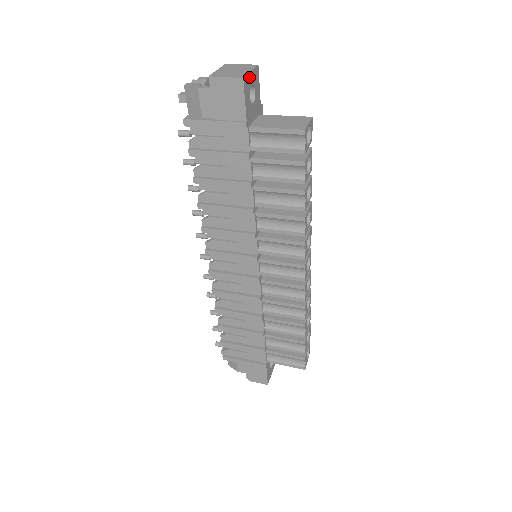
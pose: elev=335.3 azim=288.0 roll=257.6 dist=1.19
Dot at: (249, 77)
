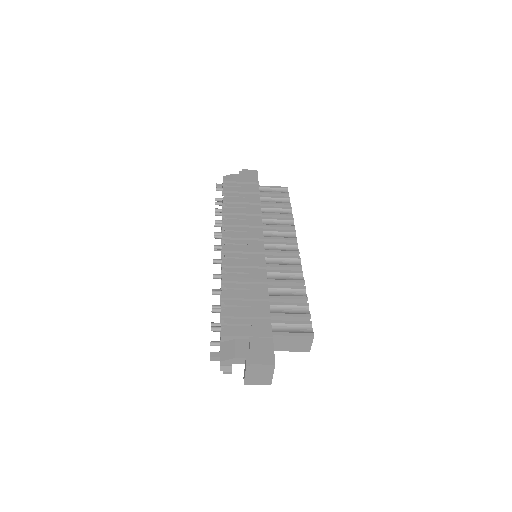
Dot at: occluded
